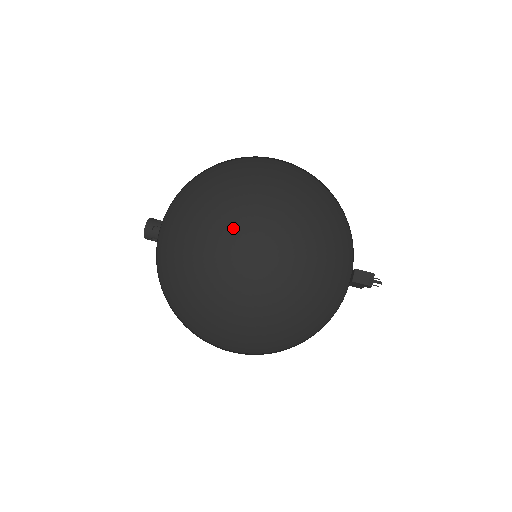
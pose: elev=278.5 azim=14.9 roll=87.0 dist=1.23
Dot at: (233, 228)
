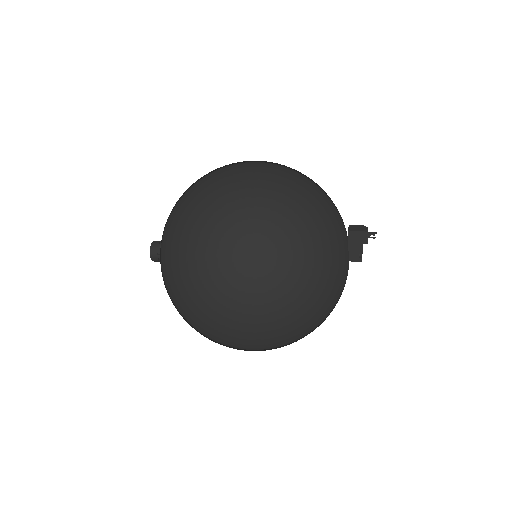
Dot at: (235, 166)
